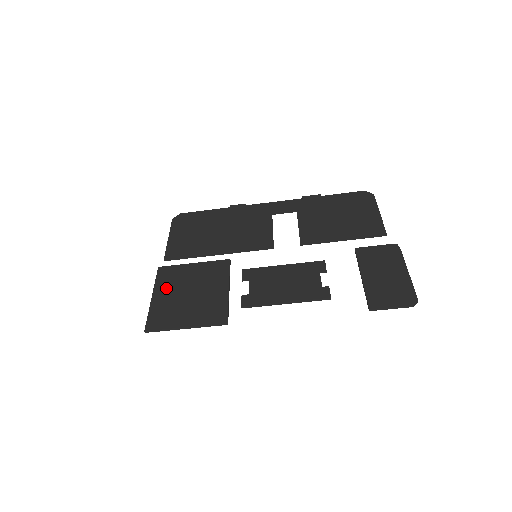
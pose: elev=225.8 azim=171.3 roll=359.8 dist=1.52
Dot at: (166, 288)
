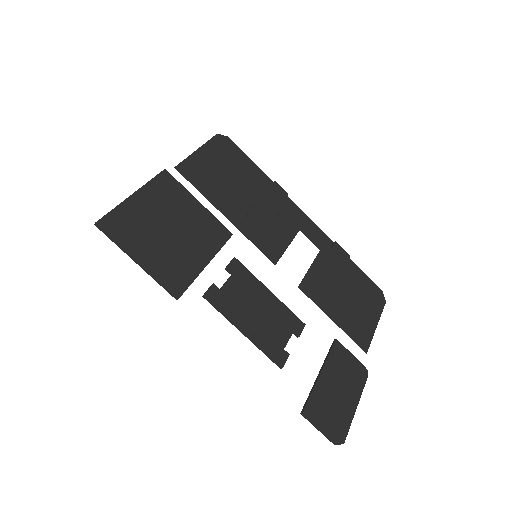
Dot at: (154, 199)
